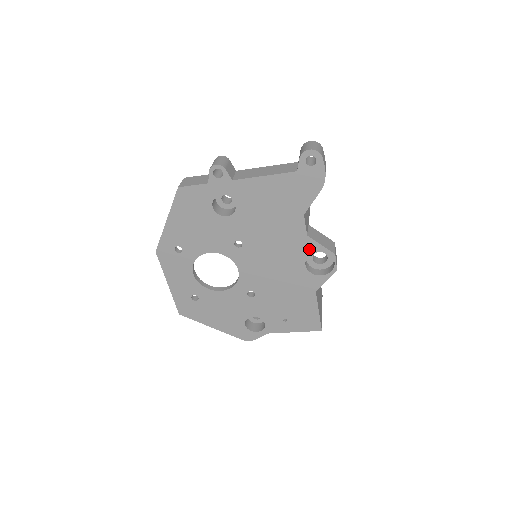
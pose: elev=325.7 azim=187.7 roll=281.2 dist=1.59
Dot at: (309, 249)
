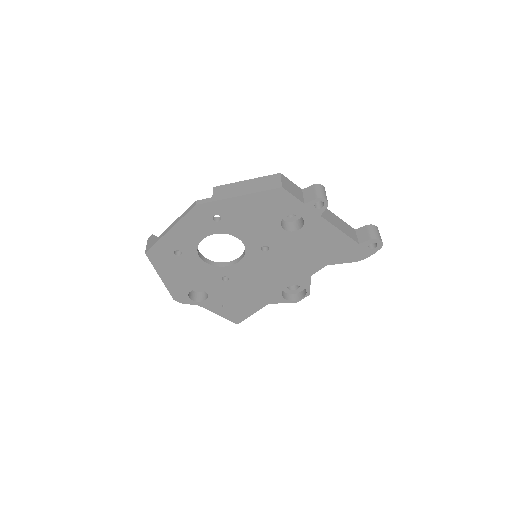
Dot at: (301, 282)
